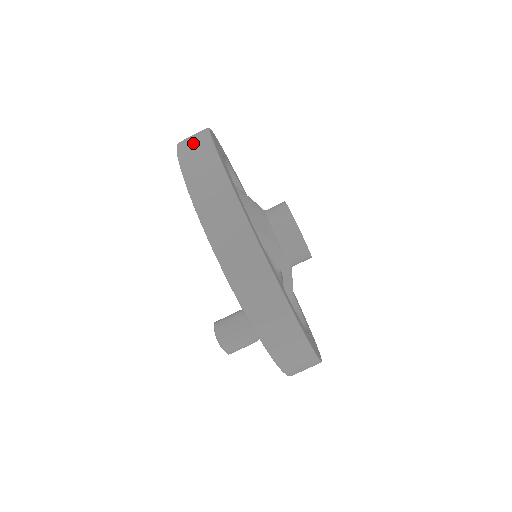
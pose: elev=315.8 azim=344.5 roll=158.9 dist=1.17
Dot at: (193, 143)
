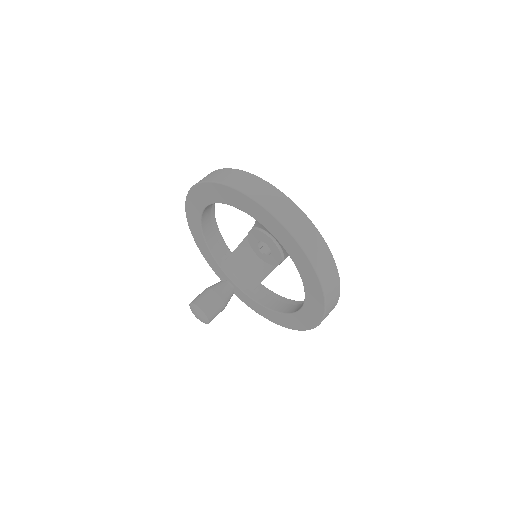
Dot at: (275, 200)
